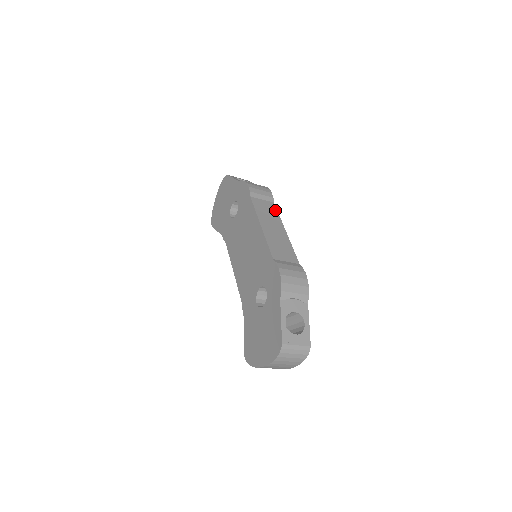
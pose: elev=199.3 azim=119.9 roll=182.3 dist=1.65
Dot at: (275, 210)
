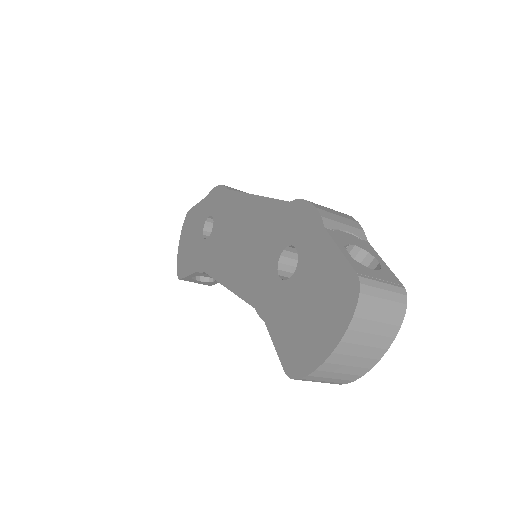
Dot at: occluded
